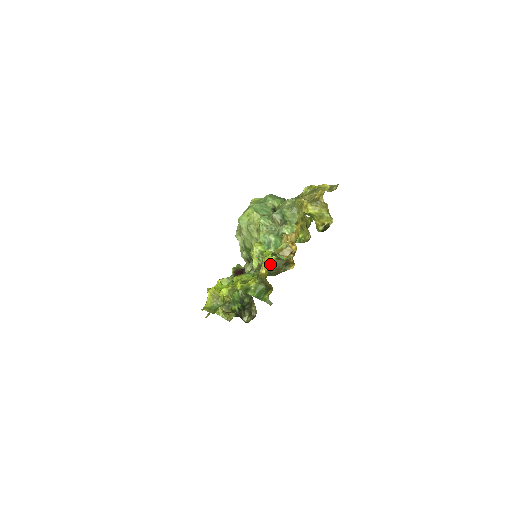
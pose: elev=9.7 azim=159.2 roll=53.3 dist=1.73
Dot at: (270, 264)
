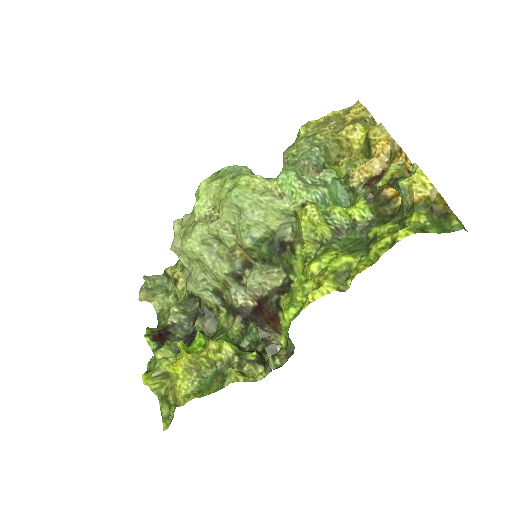
Dot at: (362, 215)
